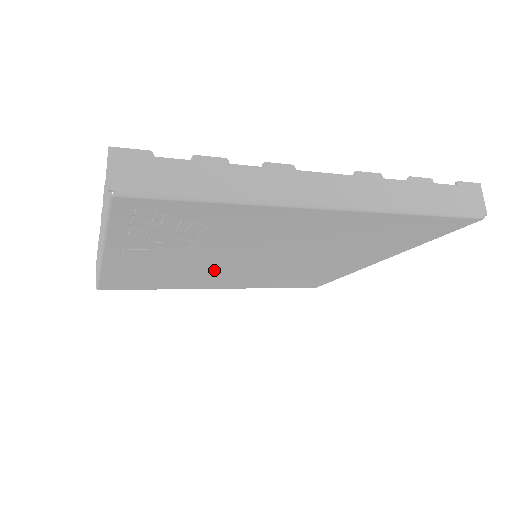
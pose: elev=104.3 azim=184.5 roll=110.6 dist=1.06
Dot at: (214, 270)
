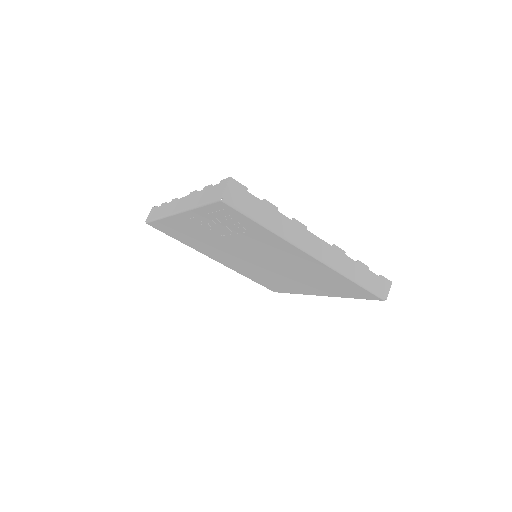
Dot at: (226, 251)
